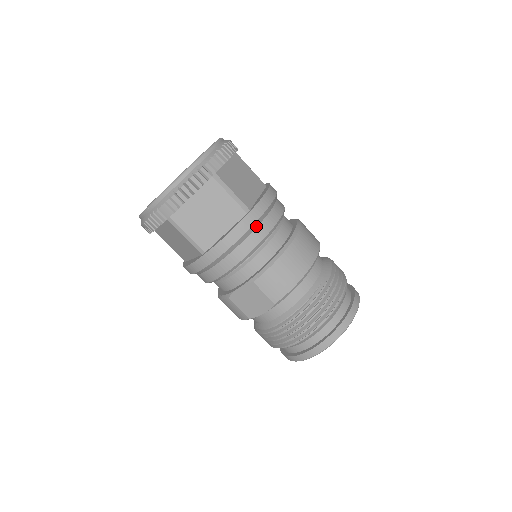
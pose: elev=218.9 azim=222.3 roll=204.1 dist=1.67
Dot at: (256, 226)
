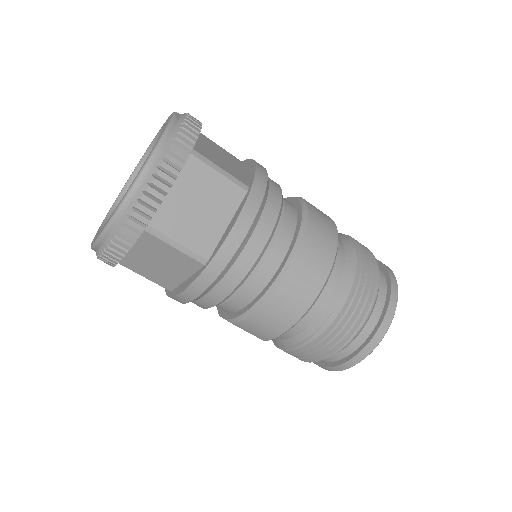
Dot at: (220, 278)
